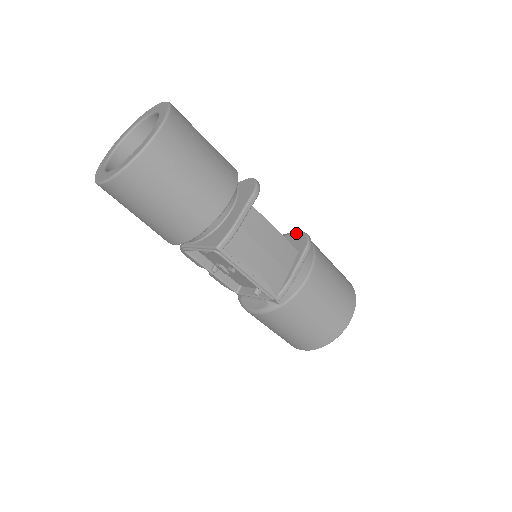
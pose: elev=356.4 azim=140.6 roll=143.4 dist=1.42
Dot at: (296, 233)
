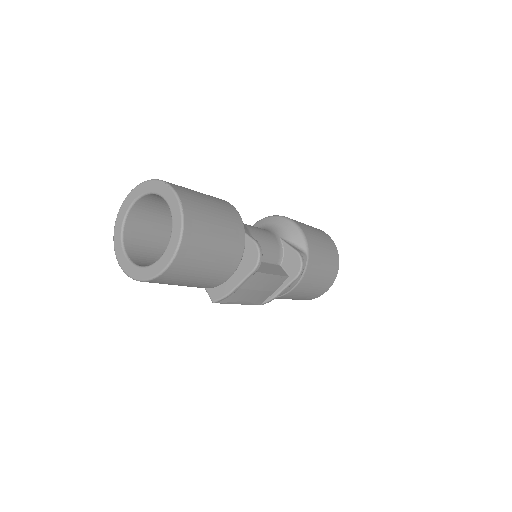
Dot at: (295, 253)
